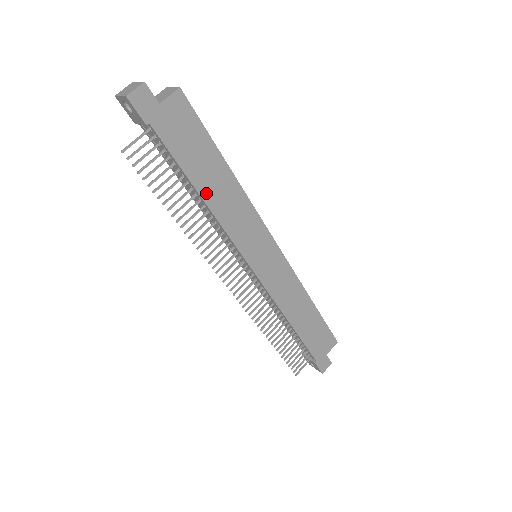
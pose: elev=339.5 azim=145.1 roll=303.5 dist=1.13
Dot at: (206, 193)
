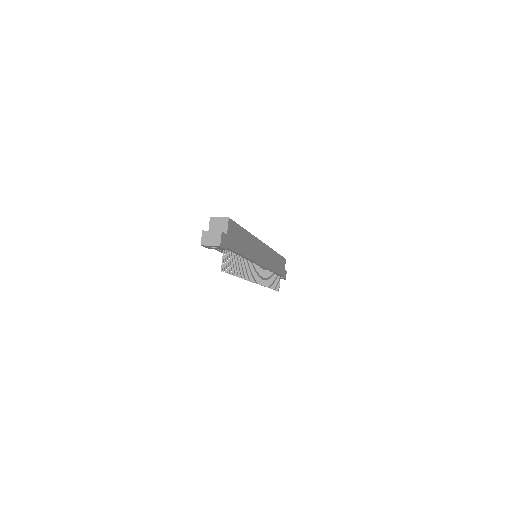
Dot at: (245, 253)
